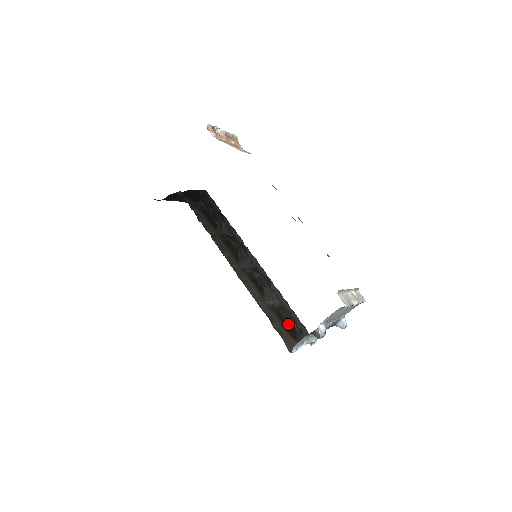
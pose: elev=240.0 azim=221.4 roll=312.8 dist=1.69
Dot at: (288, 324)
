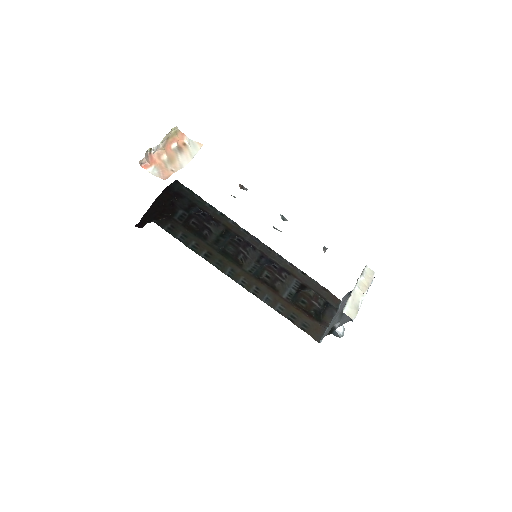
Dot at: (310, 312)
